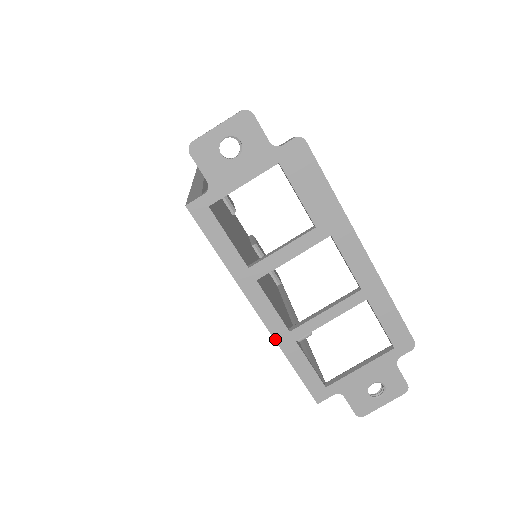
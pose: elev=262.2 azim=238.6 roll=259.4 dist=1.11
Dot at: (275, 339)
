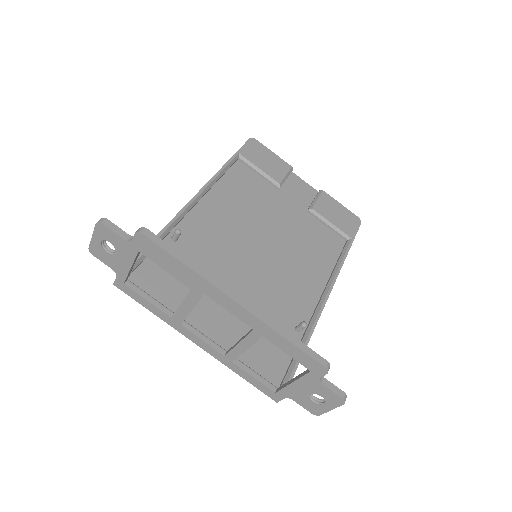
Dot at: (218, 360)
